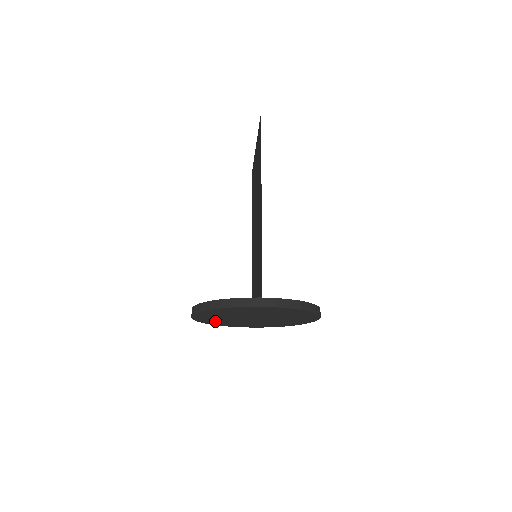
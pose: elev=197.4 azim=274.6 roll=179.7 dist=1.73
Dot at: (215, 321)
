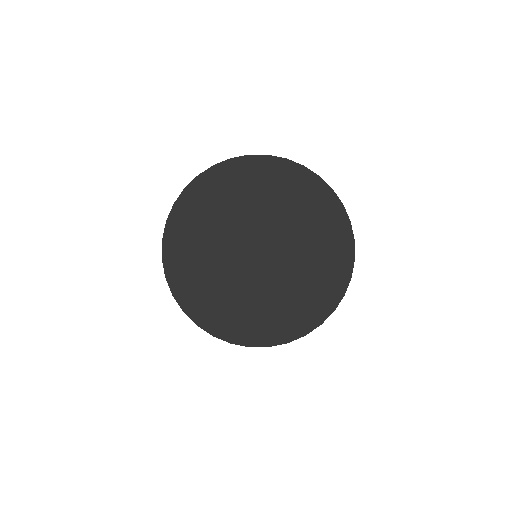
Dot at: (194, 277)
